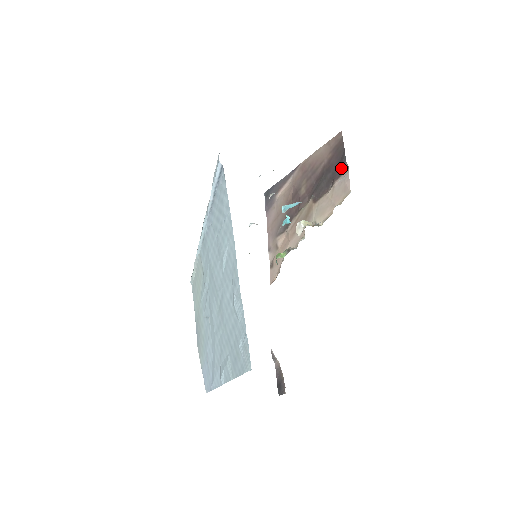
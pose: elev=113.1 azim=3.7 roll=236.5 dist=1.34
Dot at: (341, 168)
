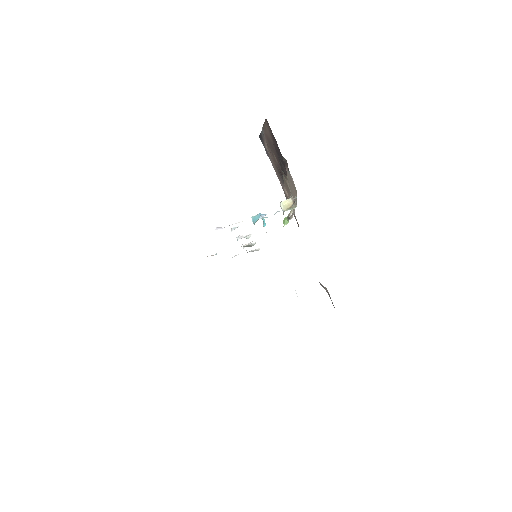
Dot at: occluded
